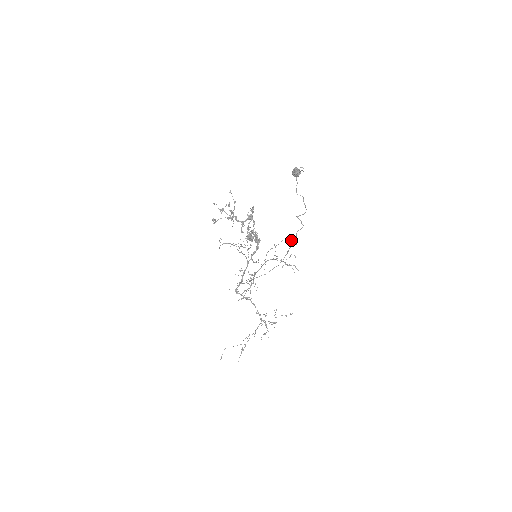
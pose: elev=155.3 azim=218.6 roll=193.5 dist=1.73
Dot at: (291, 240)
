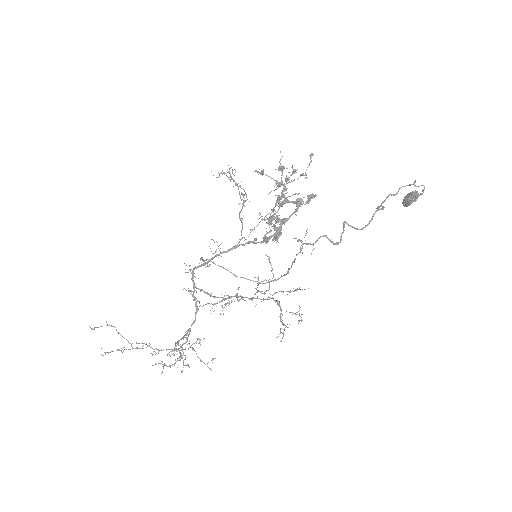
Dot at: occluded
